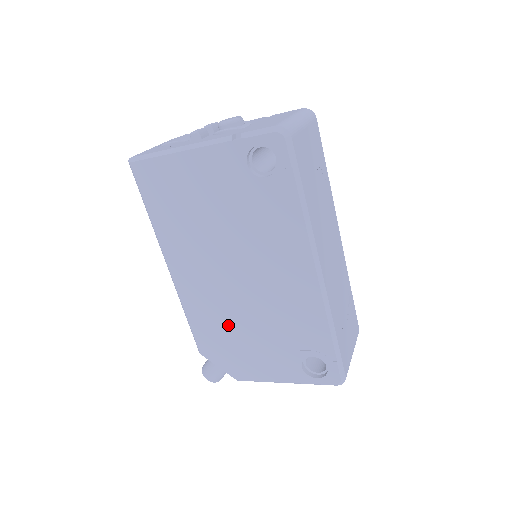
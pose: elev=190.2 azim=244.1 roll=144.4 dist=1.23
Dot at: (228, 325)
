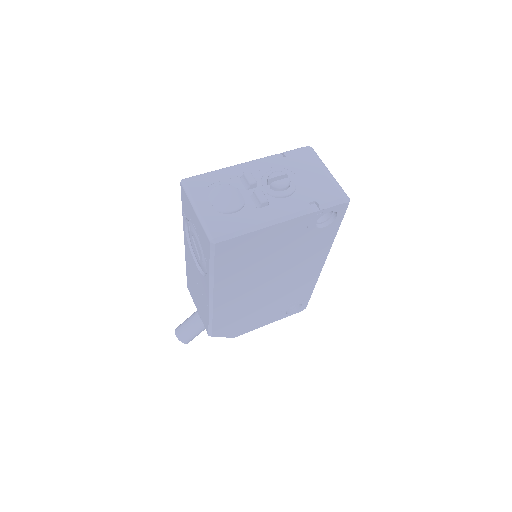
Dot at: (246, 312)
